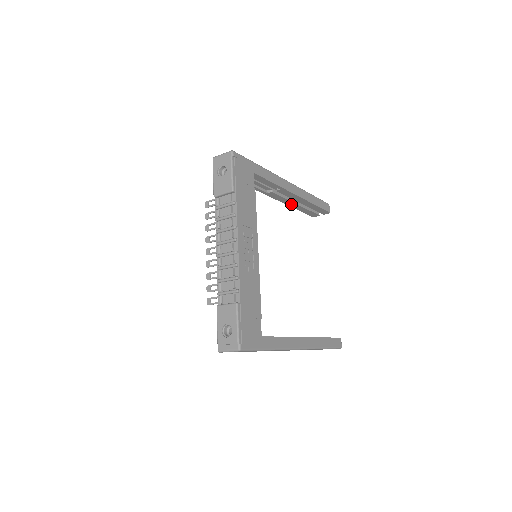
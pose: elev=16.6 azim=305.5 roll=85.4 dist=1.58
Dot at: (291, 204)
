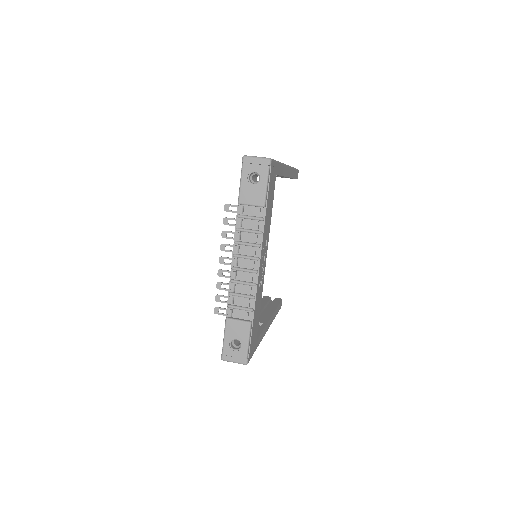
Dot at: occluded
